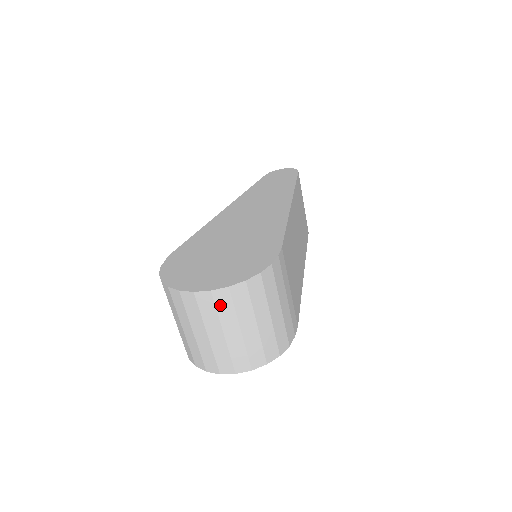
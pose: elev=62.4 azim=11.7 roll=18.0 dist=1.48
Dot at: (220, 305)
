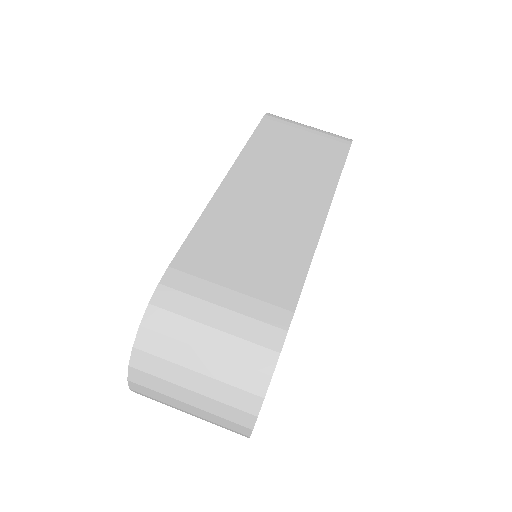
Dot at: (149, 385)
